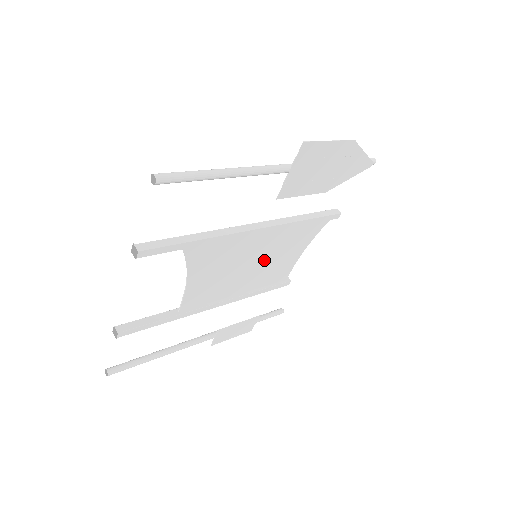
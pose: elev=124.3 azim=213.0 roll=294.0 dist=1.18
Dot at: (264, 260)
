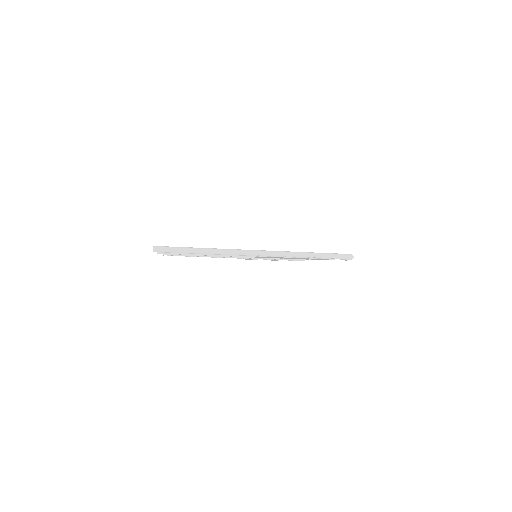
Dot at: occluded
